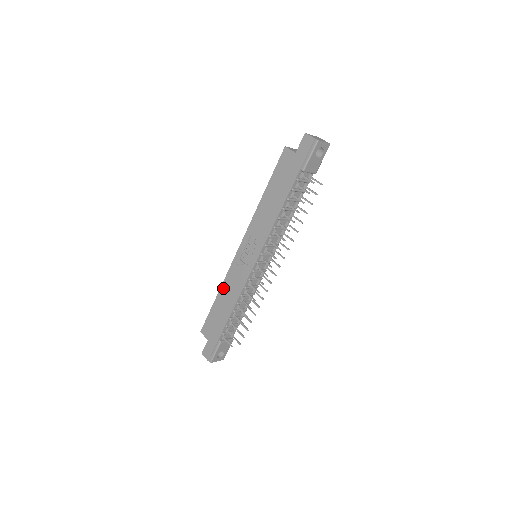
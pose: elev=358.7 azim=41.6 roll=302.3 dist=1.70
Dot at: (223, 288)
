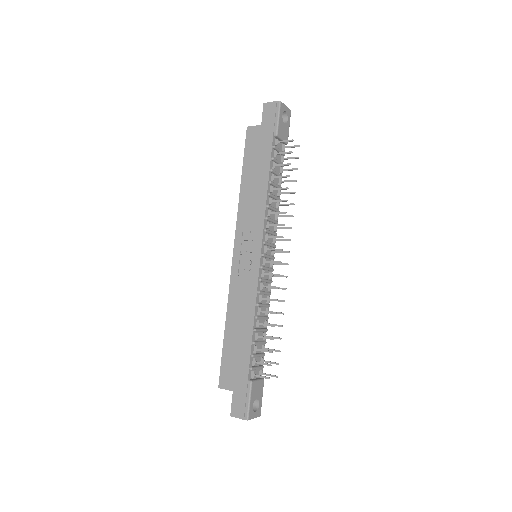
Dot at: (230, 311)
